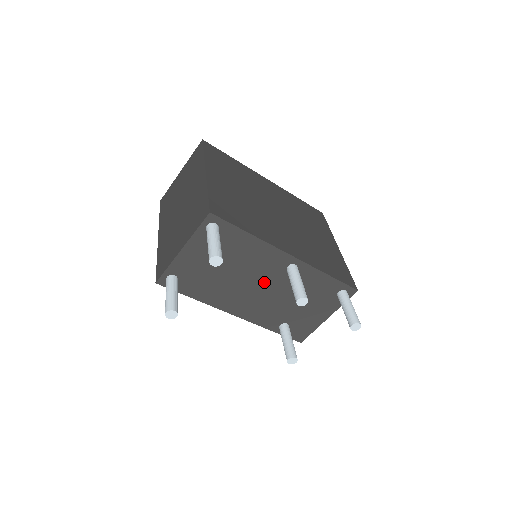
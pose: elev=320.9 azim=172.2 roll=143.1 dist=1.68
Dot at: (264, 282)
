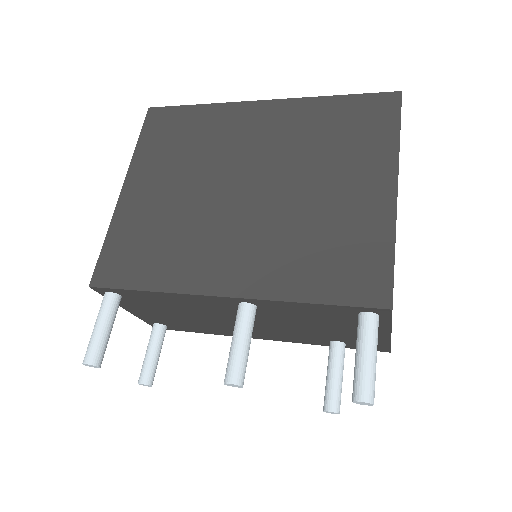
Dot at: occluded
